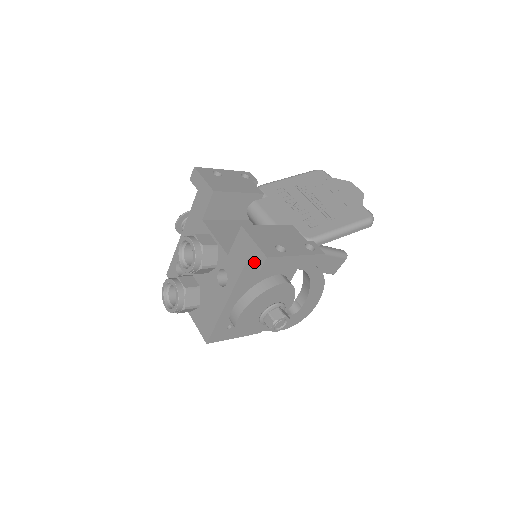
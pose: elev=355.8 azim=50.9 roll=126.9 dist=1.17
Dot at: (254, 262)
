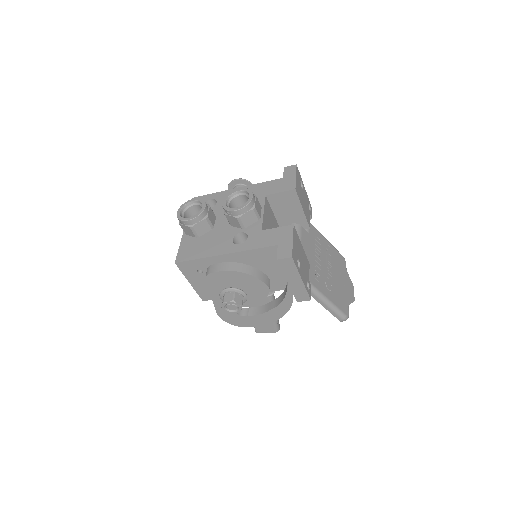
Dot at: (279, 251)
